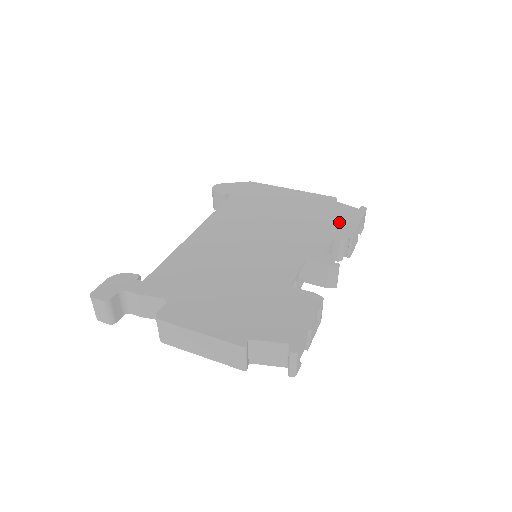
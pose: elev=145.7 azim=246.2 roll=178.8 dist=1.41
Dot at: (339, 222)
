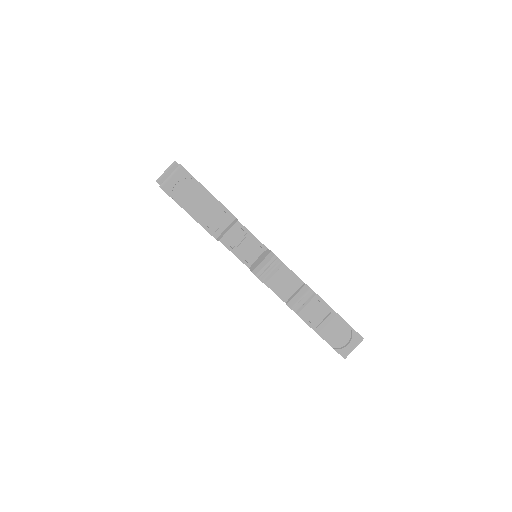
Dot at: occluded
